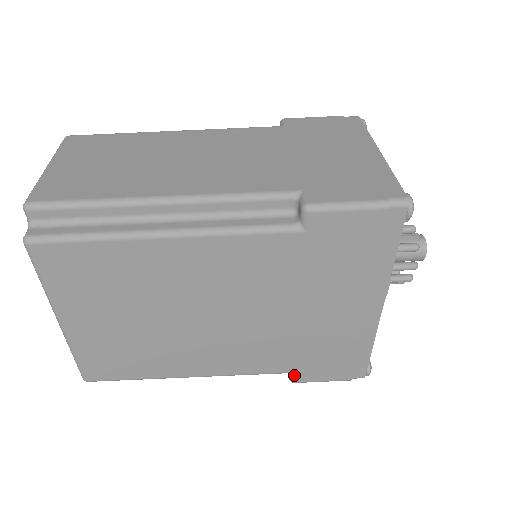
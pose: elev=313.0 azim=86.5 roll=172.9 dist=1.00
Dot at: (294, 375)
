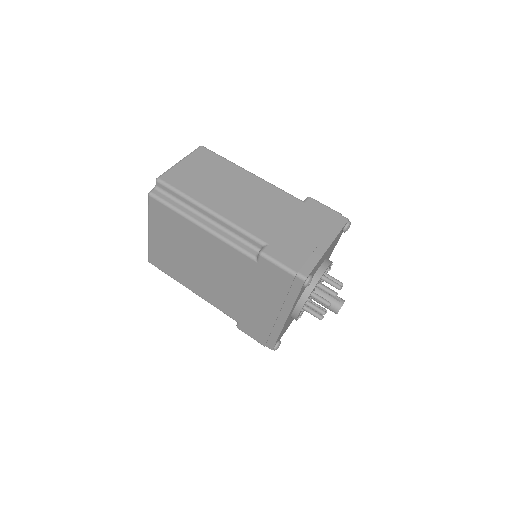
Dot at: (238, 324)
